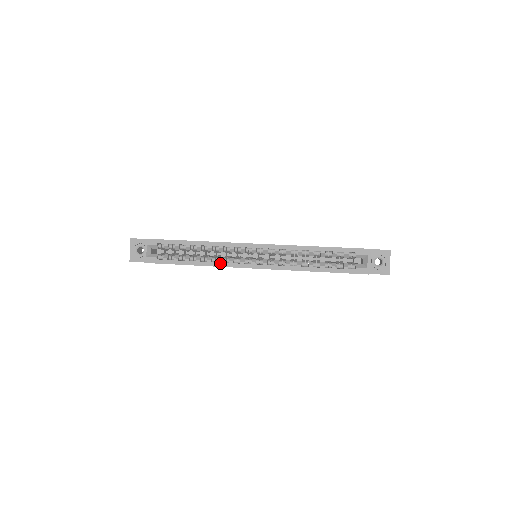
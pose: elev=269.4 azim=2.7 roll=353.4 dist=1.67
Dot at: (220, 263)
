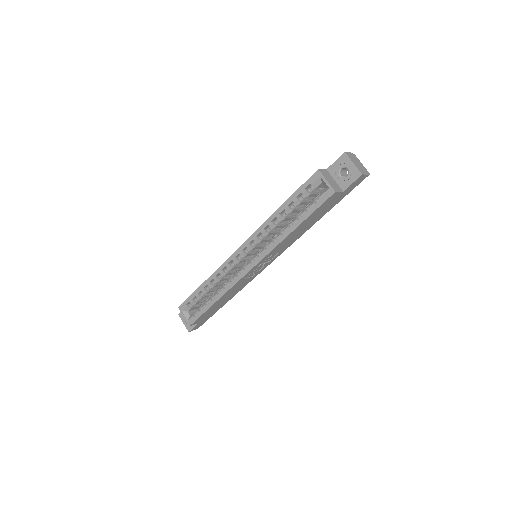
Dot at: (229, 285)
